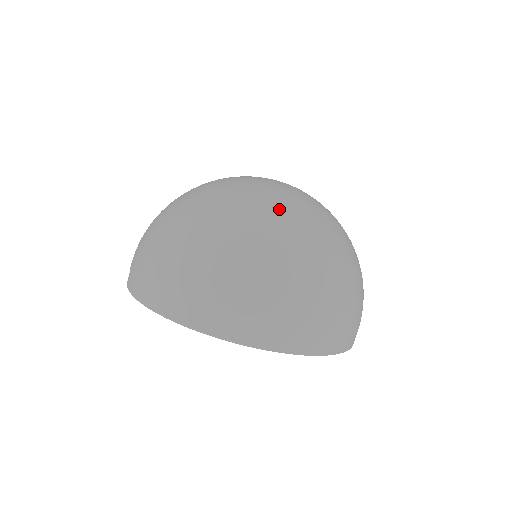
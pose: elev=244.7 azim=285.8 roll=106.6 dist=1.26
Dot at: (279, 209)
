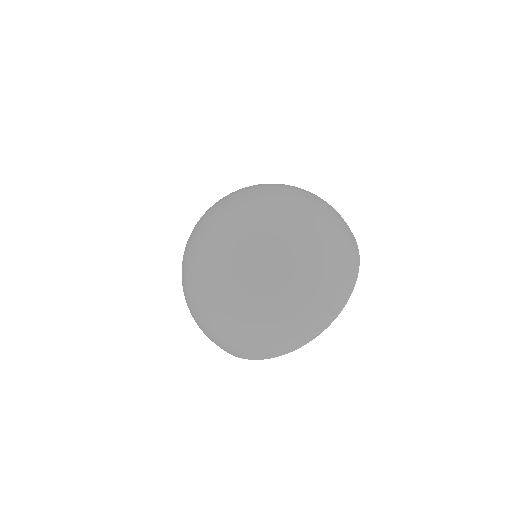
Dot at: (244, 270)
